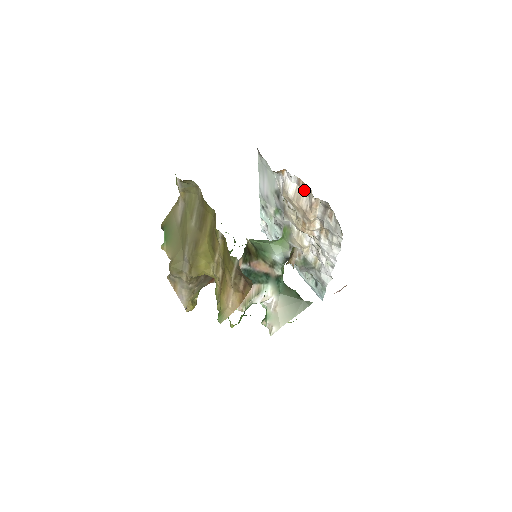
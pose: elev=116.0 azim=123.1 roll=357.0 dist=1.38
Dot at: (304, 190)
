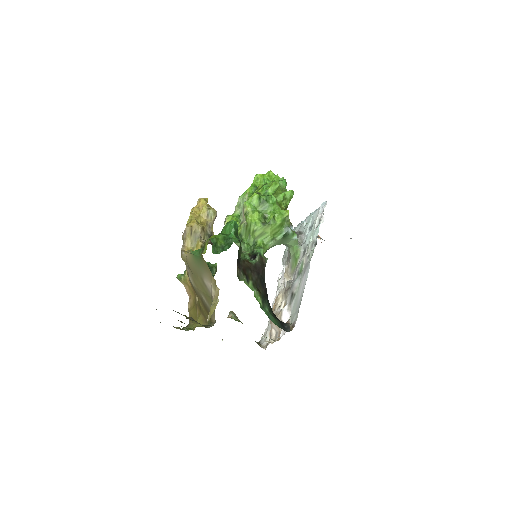
Dot at: (279, 333)
